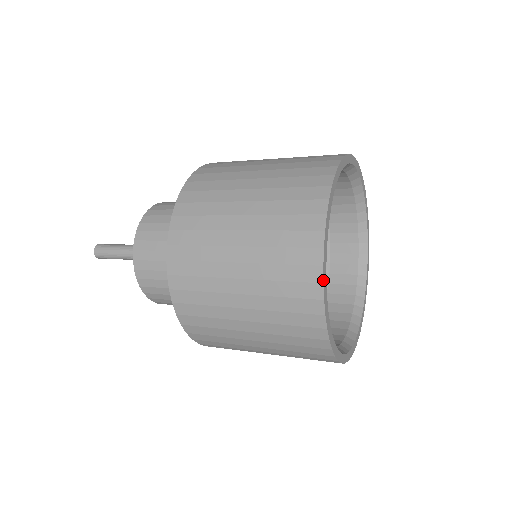
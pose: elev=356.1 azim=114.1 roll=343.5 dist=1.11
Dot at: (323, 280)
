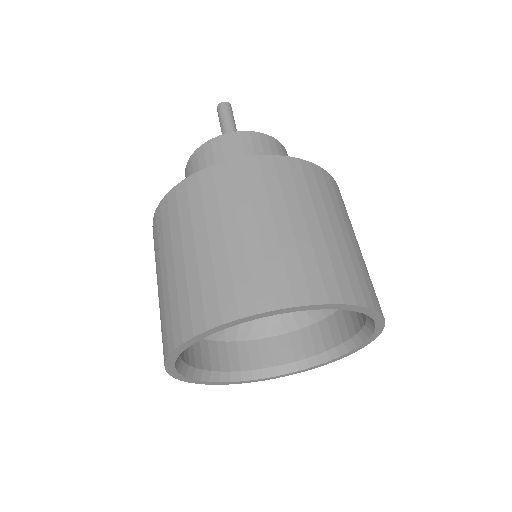
Dot at: (185, 342)
